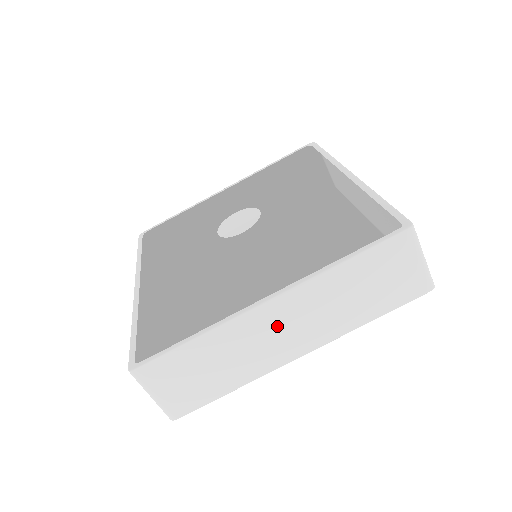
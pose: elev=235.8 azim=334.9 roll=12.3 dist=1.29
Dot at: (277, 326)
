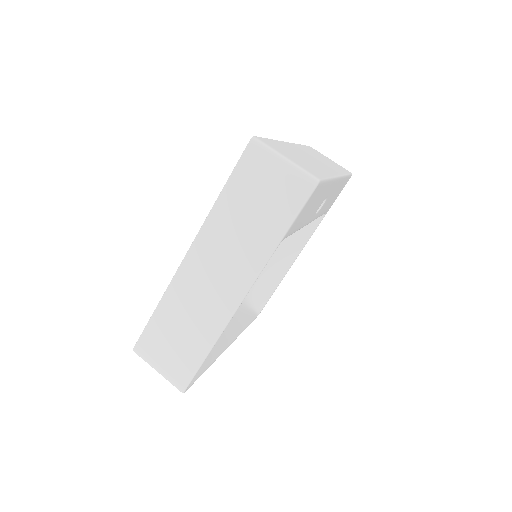
Dot at: (307, 155)
